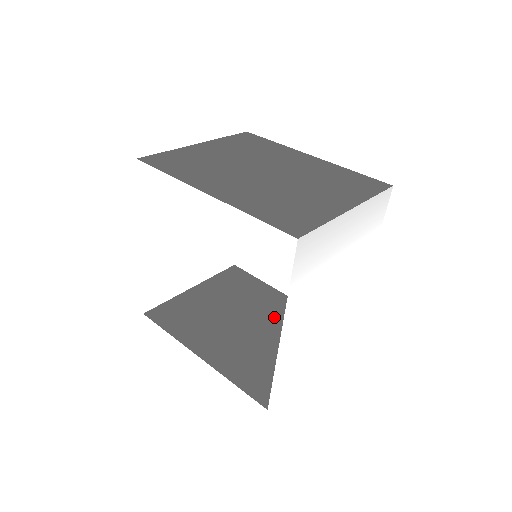
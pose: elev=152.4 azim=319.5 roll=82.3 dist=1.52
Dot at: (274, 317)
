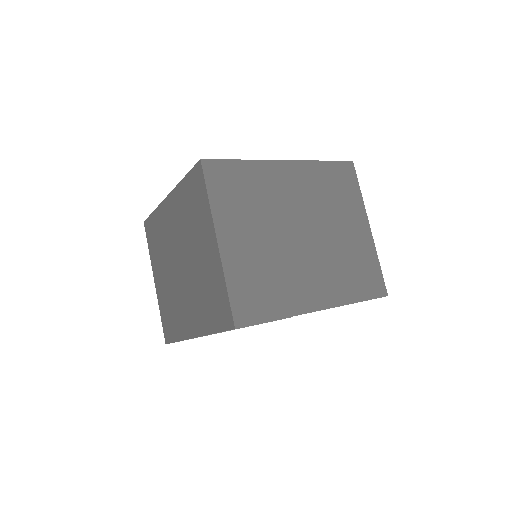
Dot at: occluded
